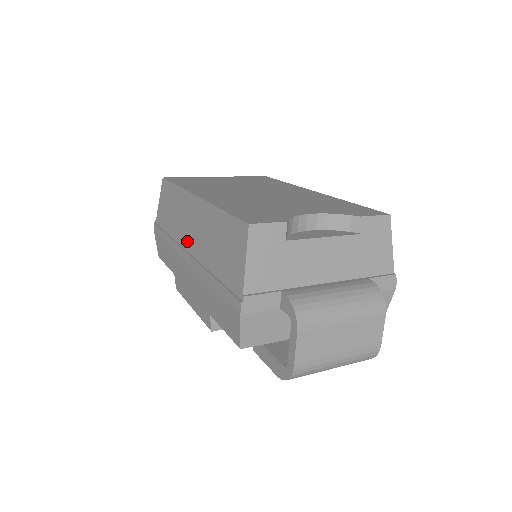
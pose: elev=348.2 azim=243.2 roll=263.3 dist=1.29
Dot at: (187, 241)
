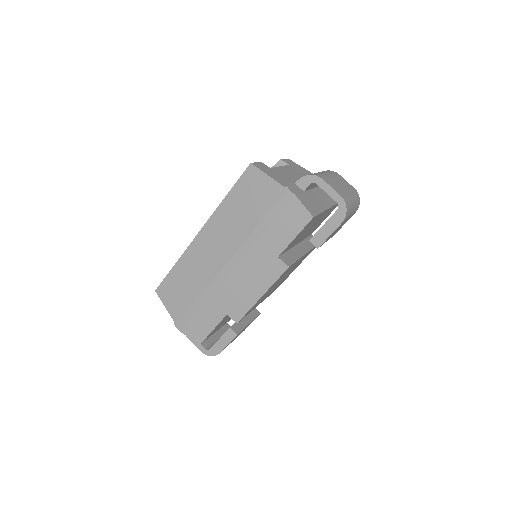
Dot at: (219, 262)
